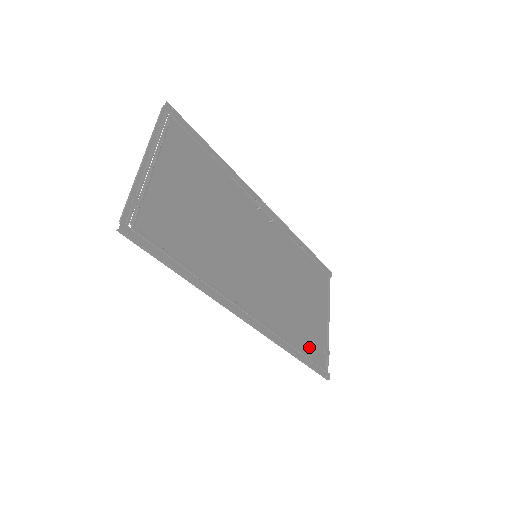
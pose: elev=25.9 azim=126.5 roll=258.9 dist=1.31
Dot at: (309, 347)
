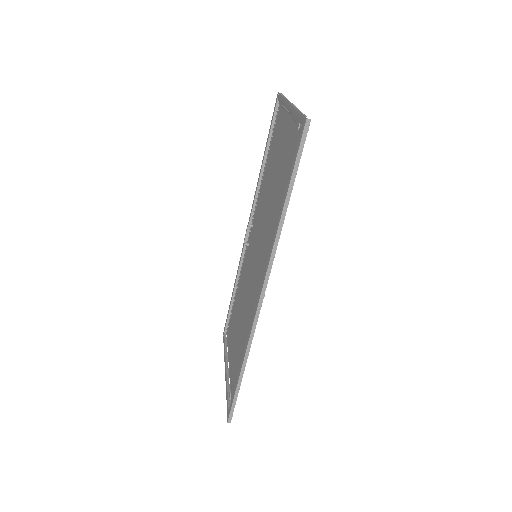
Dot at: occluded
